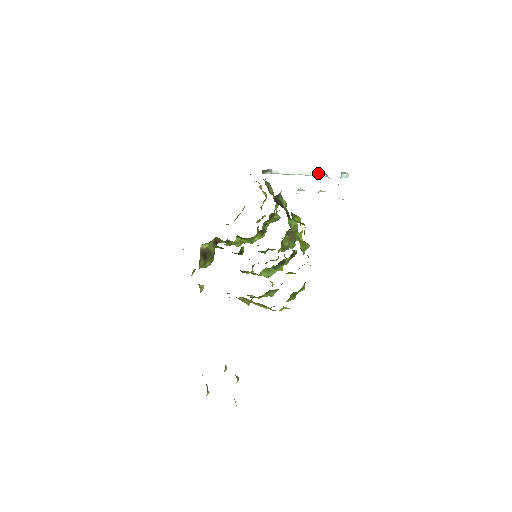
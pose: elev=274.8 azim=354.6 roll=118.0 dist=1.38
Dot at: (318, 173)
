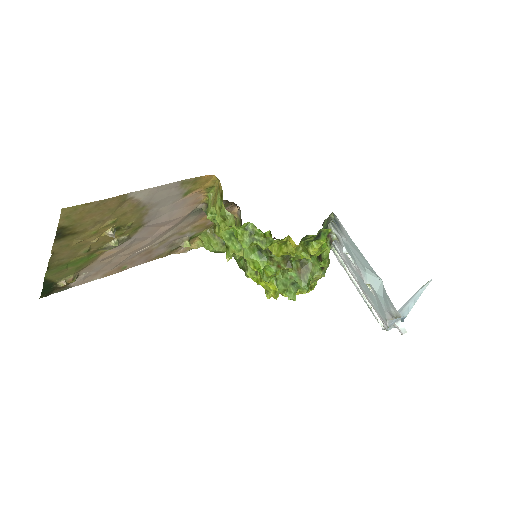
Dot at: occluded
